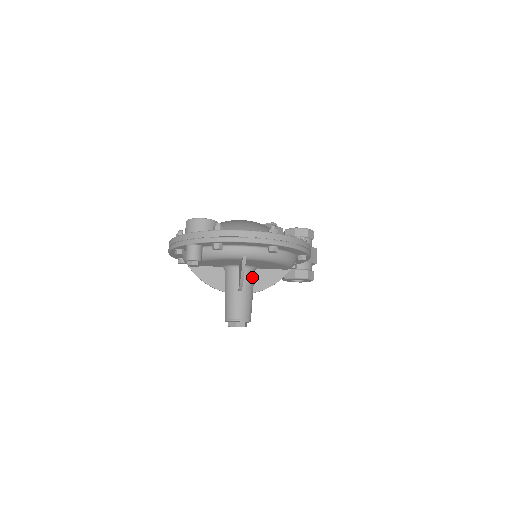
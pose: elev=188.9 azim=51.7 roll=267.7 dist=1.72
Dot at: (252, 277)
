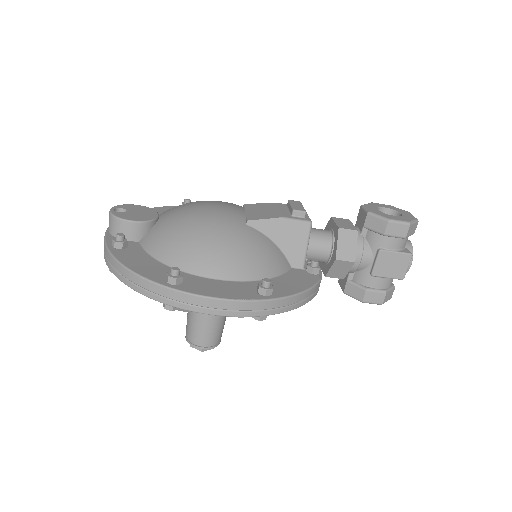
Dot at: occluded
